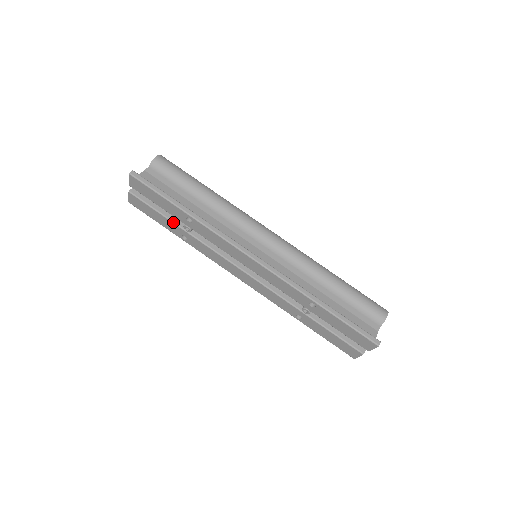
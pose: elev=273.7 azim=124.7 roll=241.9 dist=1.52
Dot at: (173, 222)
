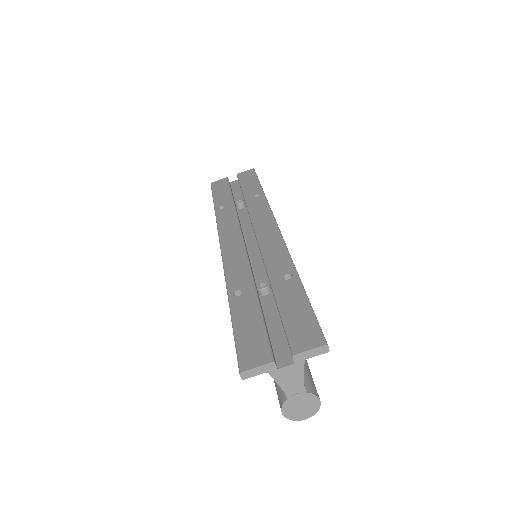
Dot at: occluded
